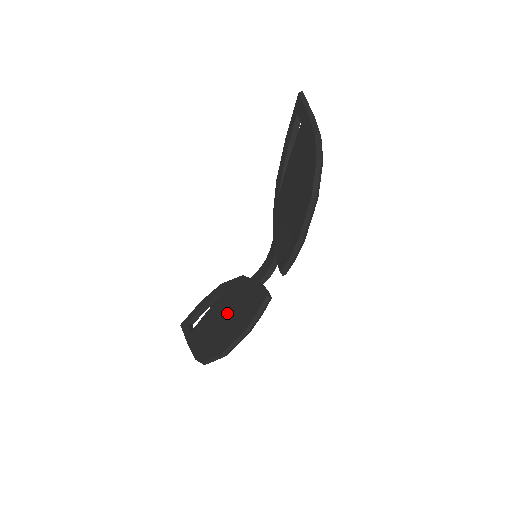
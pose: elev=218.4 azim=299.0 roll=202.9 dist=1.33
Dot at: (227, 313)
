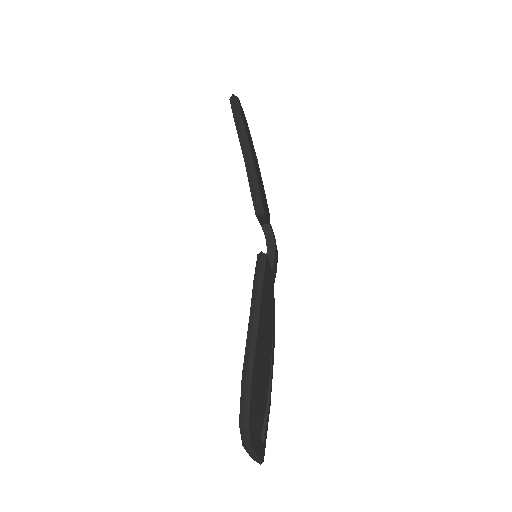
Dot at: occluded
